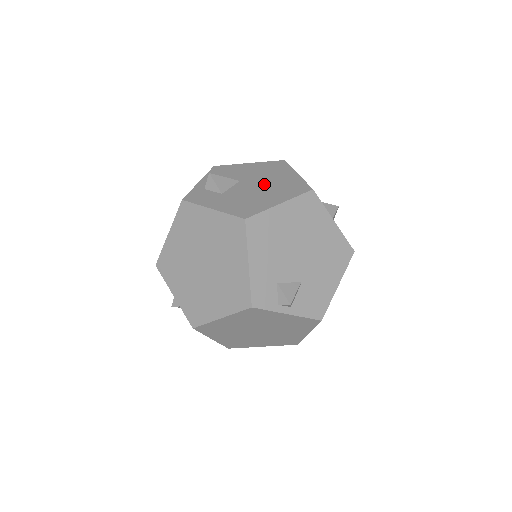
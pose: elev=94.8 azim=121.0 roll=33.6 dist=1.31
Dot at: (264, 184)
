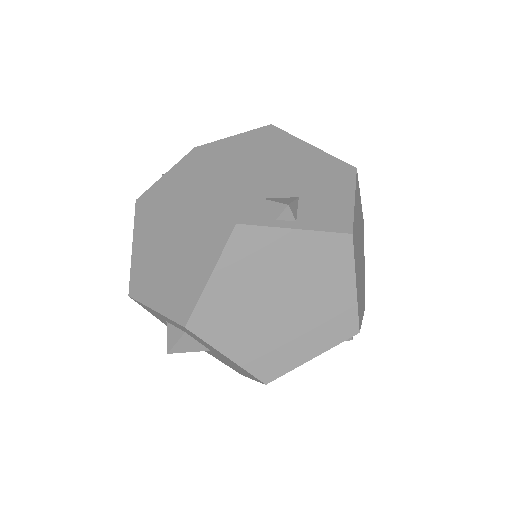
Dot at: occluded
